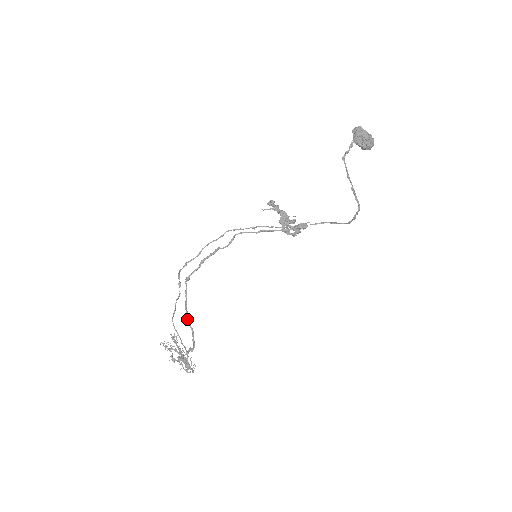
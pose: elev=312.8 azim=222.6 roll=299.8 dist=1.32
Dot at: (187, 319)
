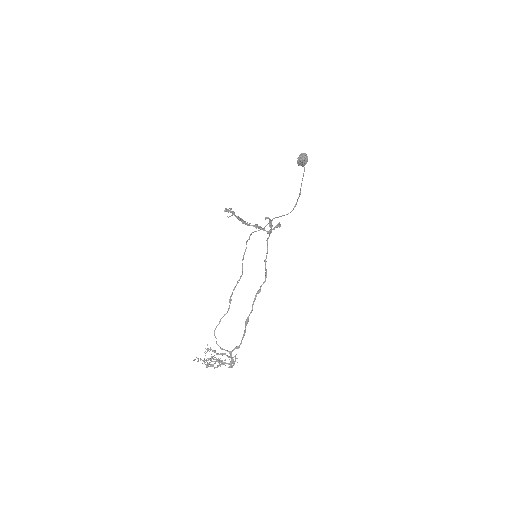
Dot at: (246, 324)
